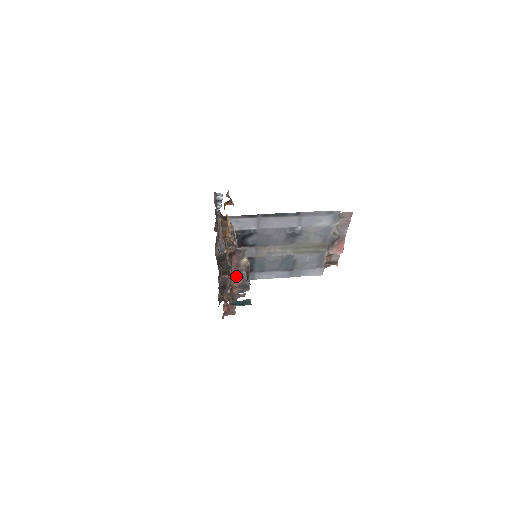
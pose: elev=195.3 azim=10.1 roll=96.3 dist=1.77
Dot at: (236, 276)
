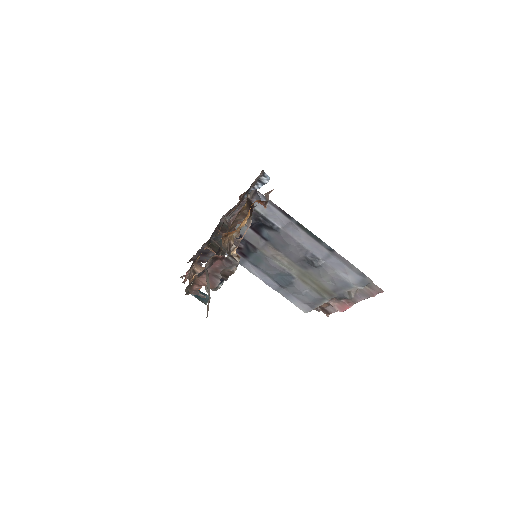
Dot at: occluded
